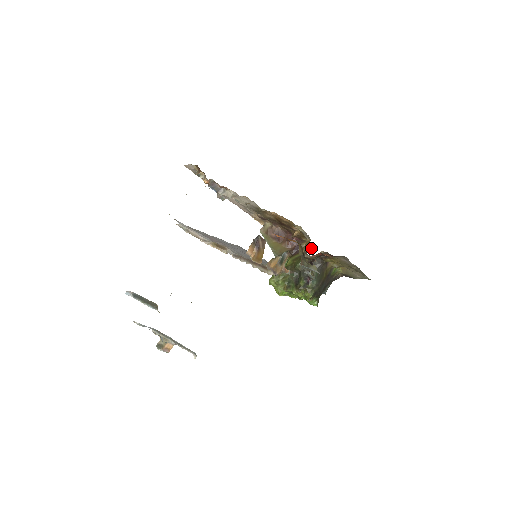
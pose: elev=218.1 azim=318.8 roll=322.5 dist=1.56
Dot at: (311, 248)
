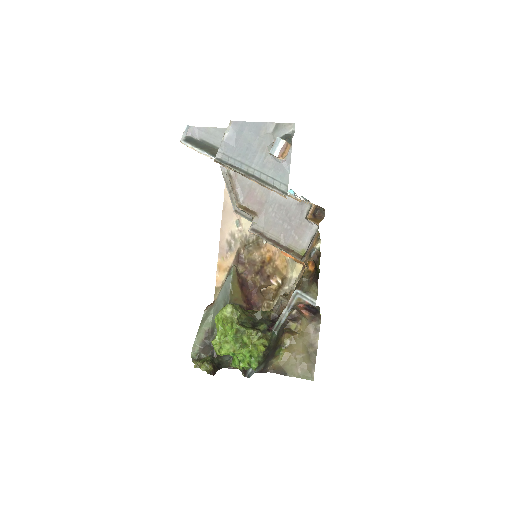
Dot at: occluded
